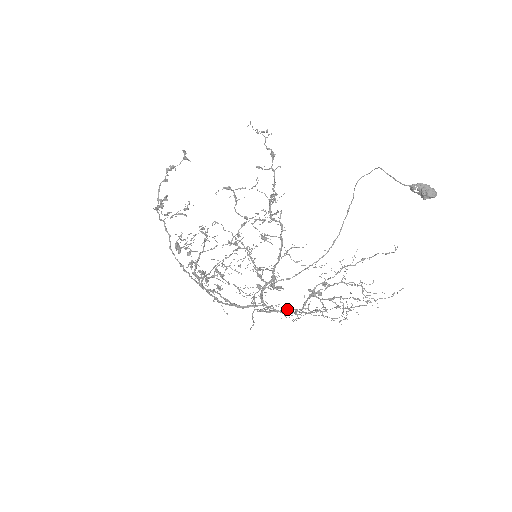
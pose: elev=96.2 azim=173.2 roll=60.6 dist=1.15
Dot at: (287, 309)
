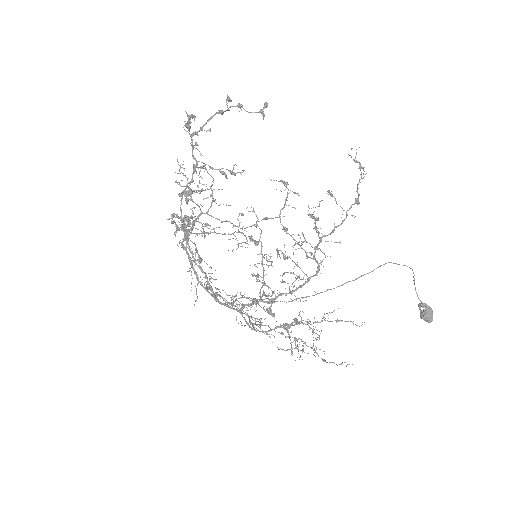
Dot at: occluded
